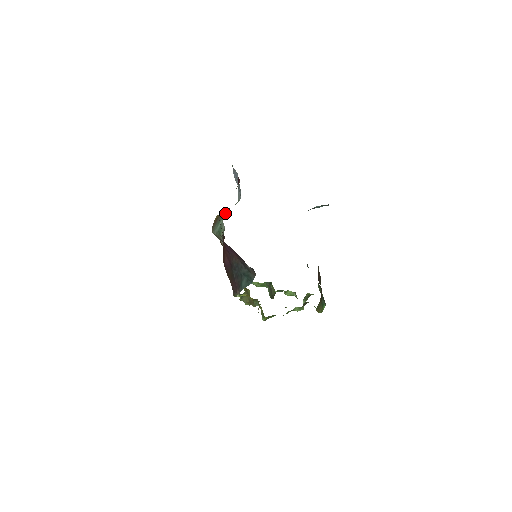
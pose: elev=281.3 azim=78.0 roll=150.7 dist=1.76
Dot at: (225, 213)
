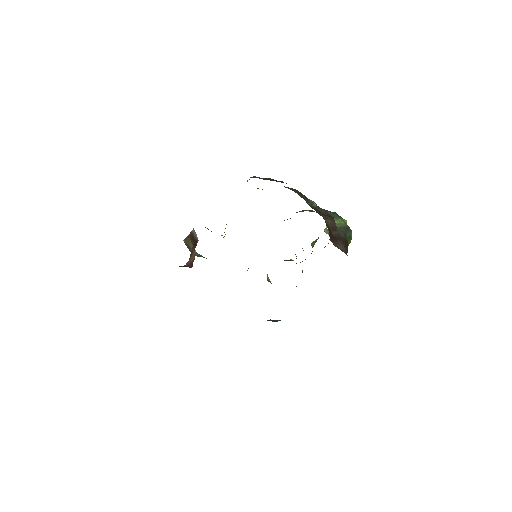
Dot at: (192, 245)
